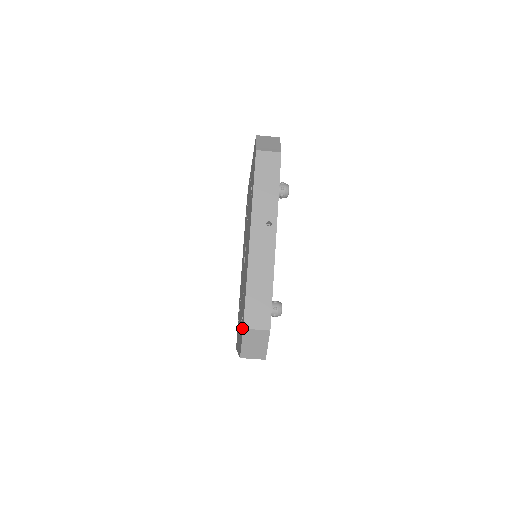
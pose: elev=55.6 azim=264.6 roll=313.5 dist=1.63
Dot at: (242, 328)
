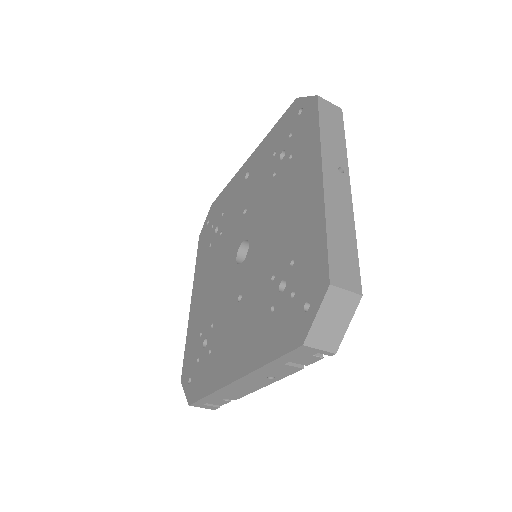
Dot at: (313, 294)
